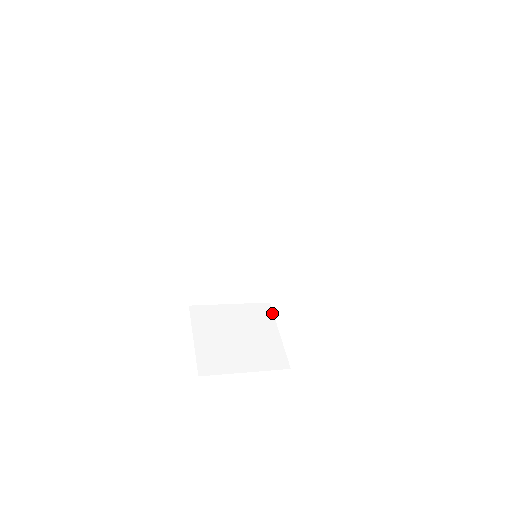
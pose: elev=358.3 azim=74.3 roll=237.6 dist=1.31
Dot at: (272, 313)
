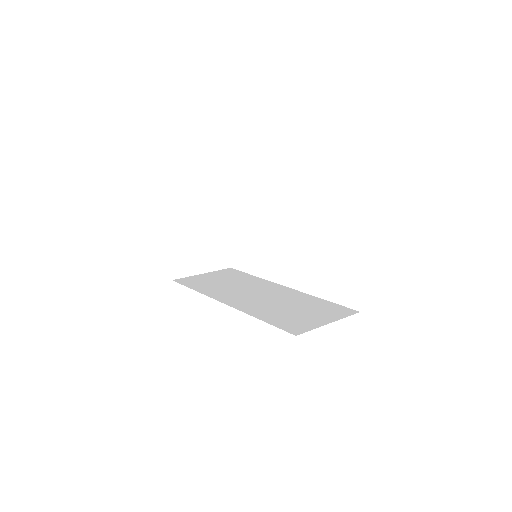
Dot at: (229, 215)
